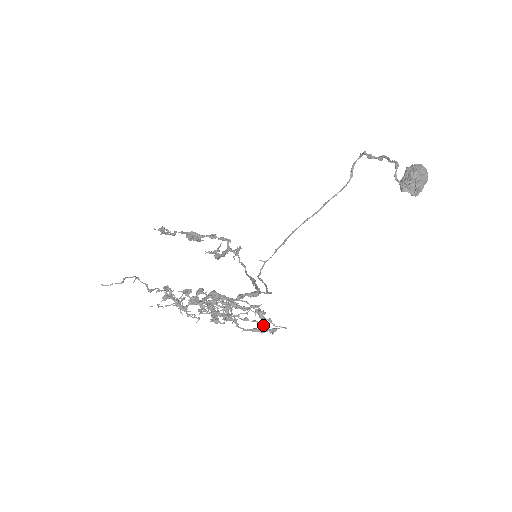
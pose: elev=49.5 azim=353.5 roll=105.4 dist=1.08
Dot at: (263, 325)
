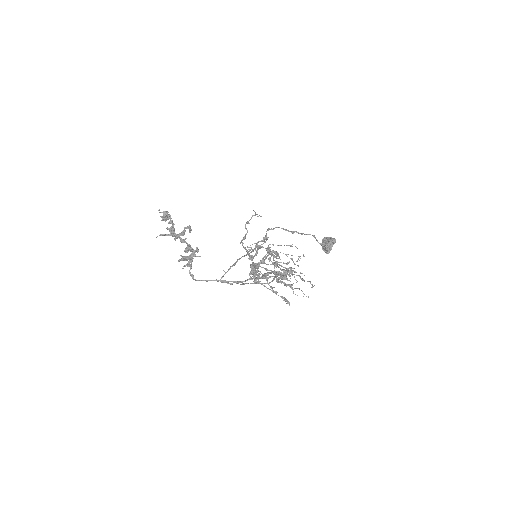
Dot at: (313, 286)
